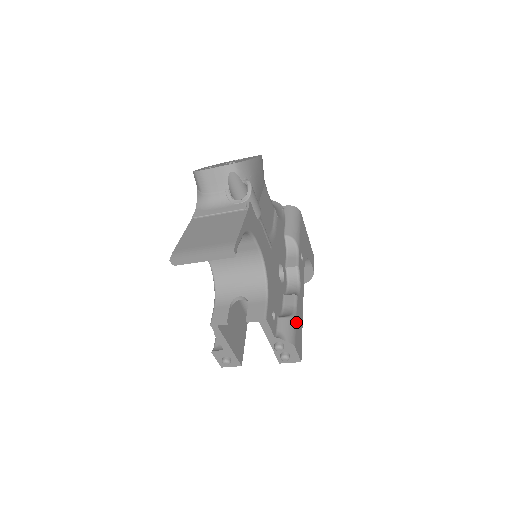
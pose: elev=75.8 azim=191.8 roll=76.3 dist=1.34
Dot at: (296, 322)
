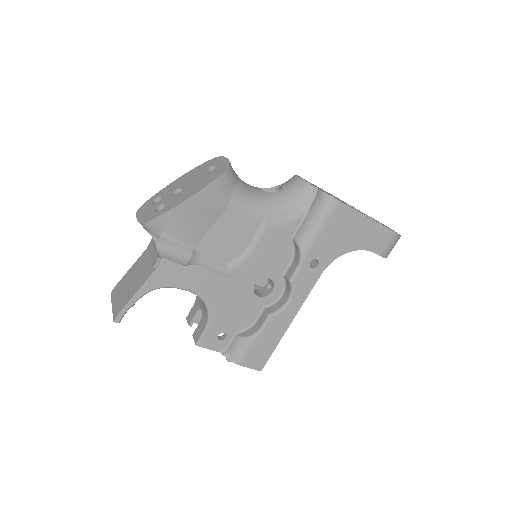
Dot at: (255, 343)
